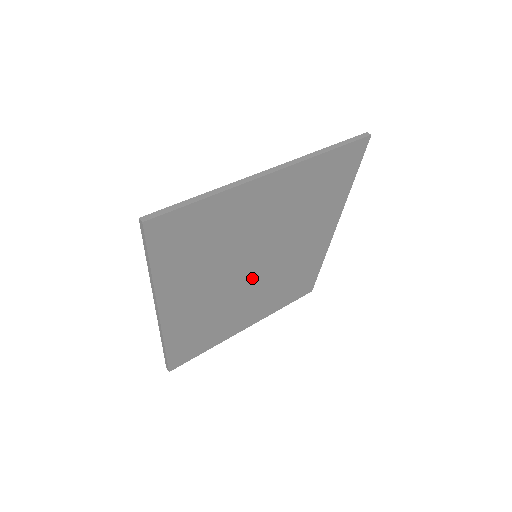
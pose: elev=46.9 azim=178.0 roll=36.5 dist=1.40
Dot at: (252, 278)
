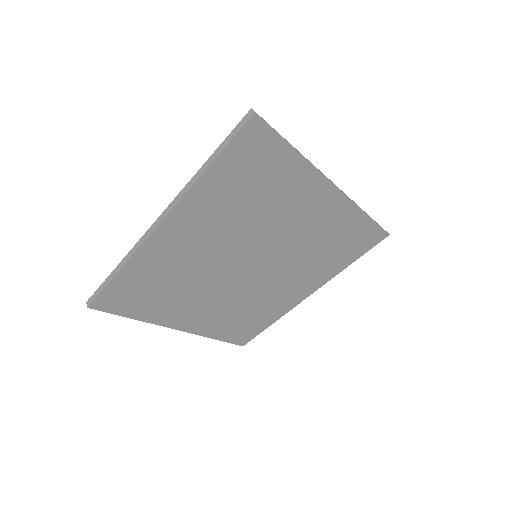
Dot at: (235, 275)
